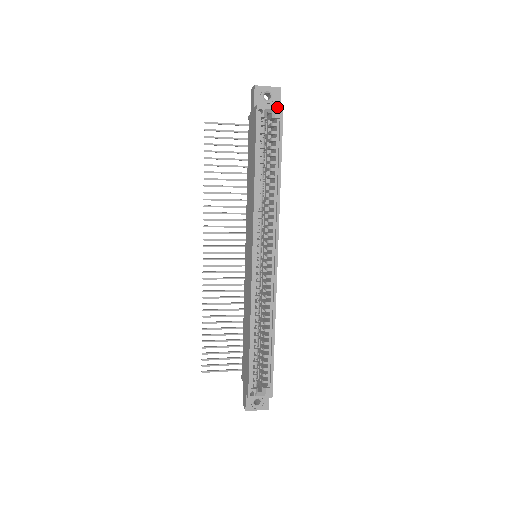
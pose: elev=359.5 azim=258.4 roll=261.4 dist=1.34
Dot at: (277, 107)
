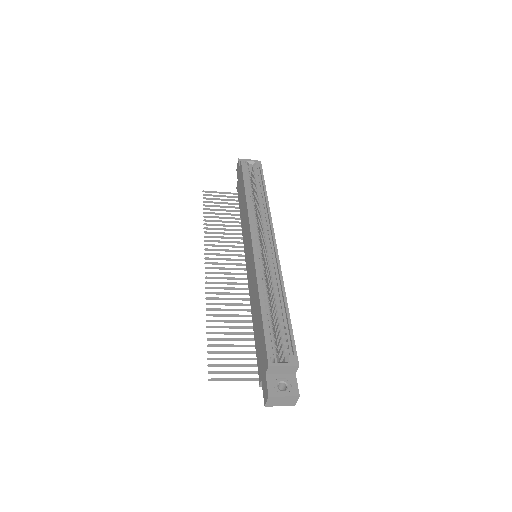
Dot at: (256, 161)
